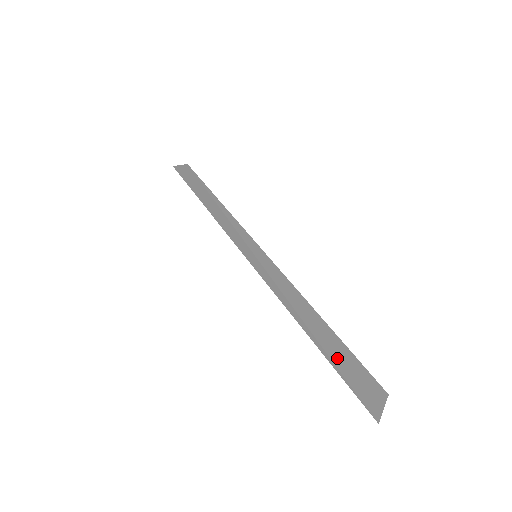
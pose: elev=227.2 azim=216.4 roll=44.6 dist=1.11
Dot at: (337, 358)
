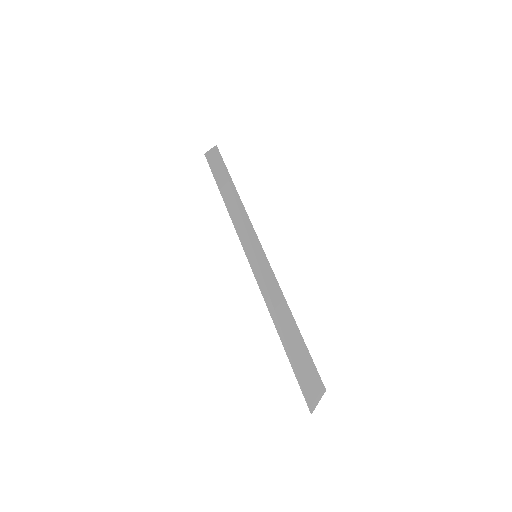
Dot at: (296, 358)
